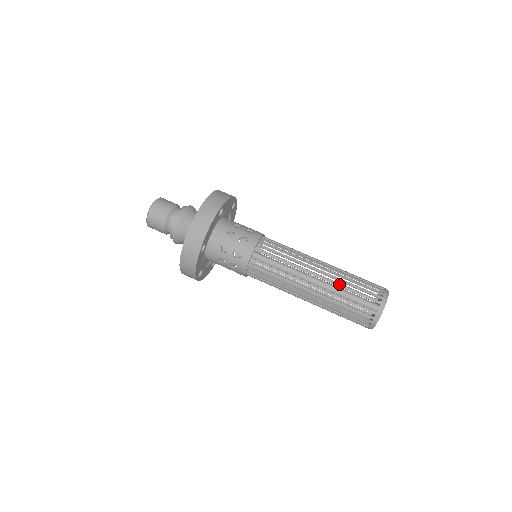
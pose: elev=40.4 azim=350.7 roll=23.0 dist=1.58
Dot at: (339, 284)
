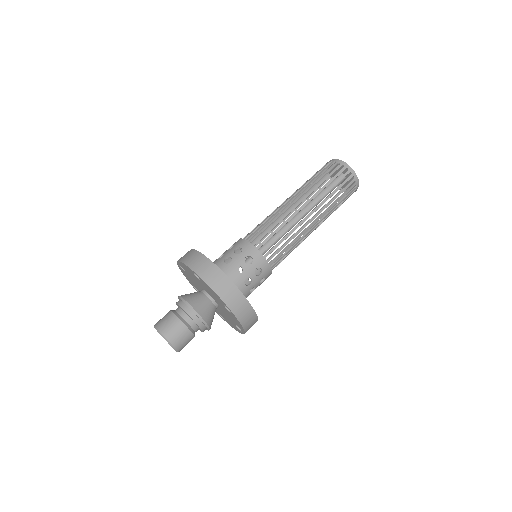
Dot at: (303, 185)
